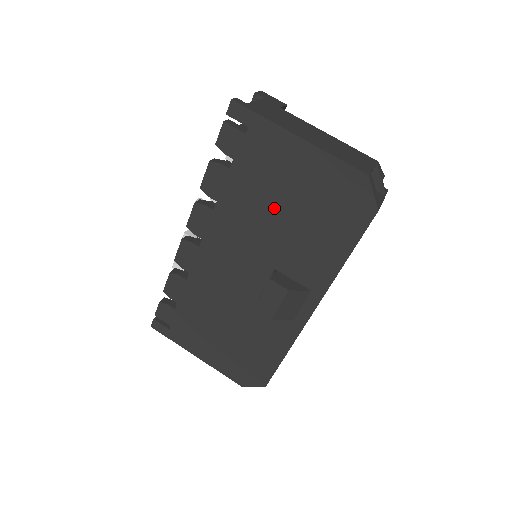
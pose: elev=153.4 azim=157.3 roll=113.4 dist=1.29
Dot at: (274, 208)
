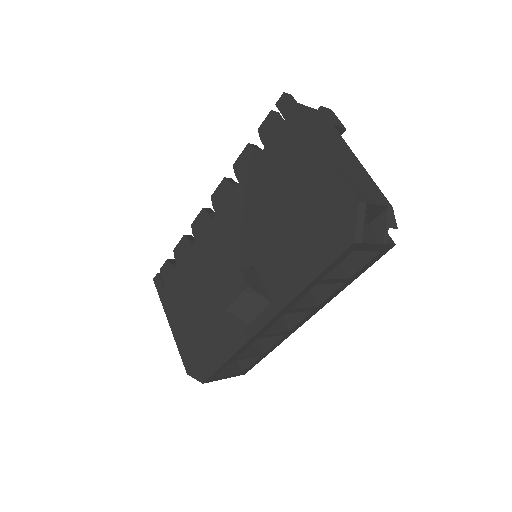
Dot at: (275, 205)
